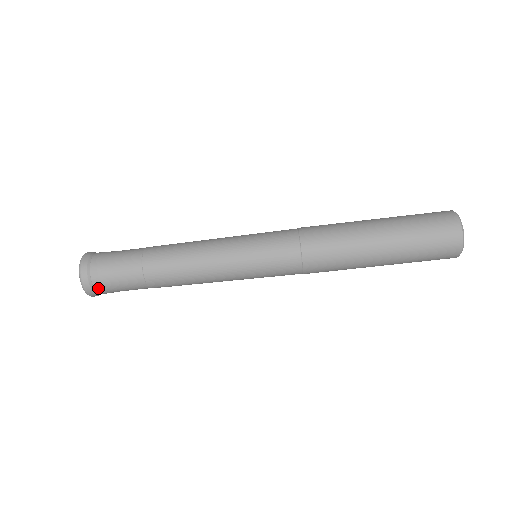
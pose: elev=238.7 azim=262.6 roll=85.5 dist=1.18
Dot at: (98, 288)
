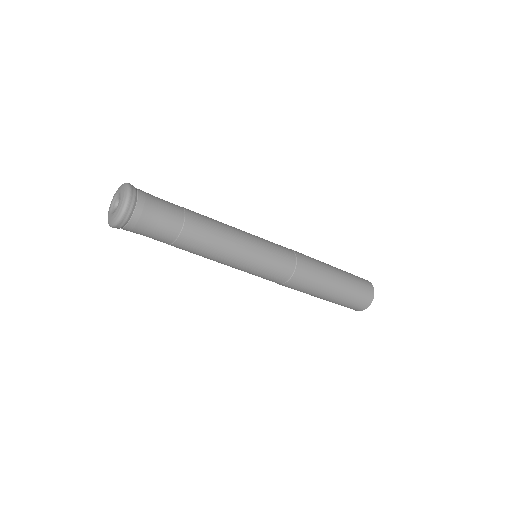
Dot at: occluded
